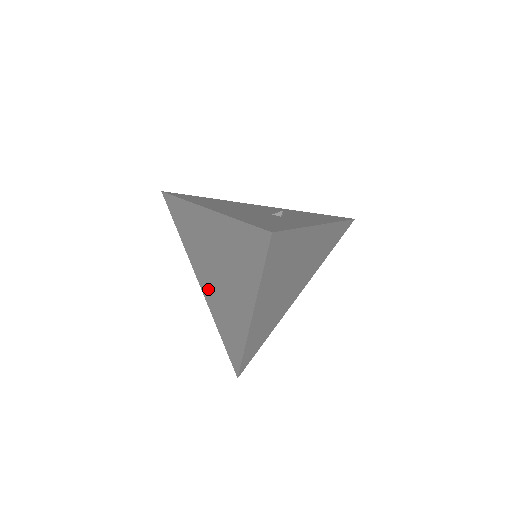
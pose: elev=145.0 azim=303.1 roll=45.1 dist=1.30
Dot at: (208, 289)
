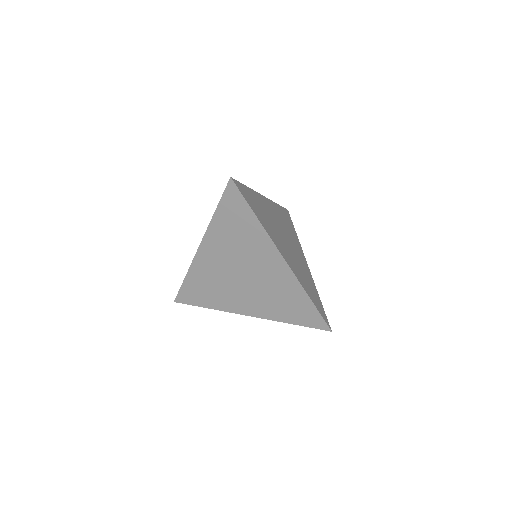
Dot at: (254, 304)
